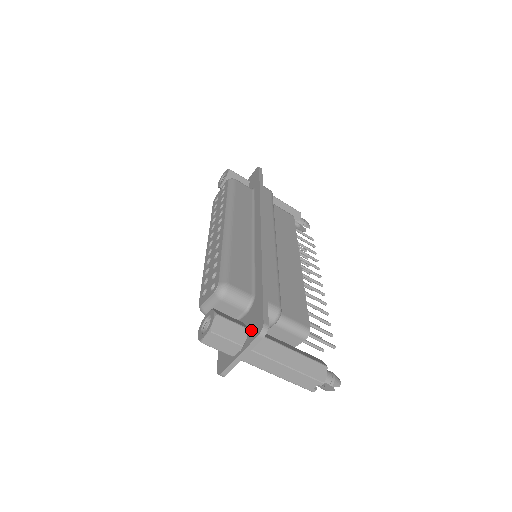
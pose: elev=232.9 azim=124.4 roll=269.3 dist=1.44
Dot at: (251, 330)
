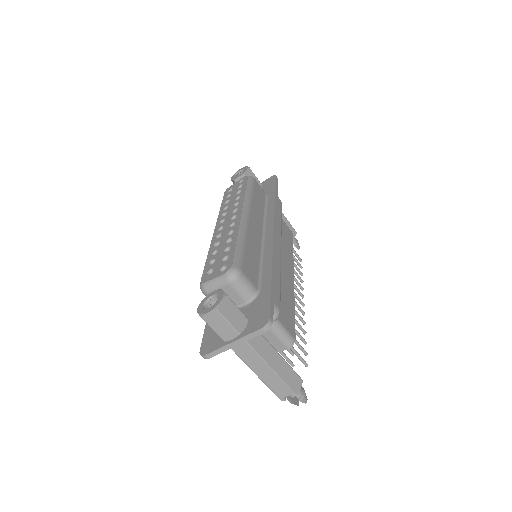
Dot at: (252, 321)
